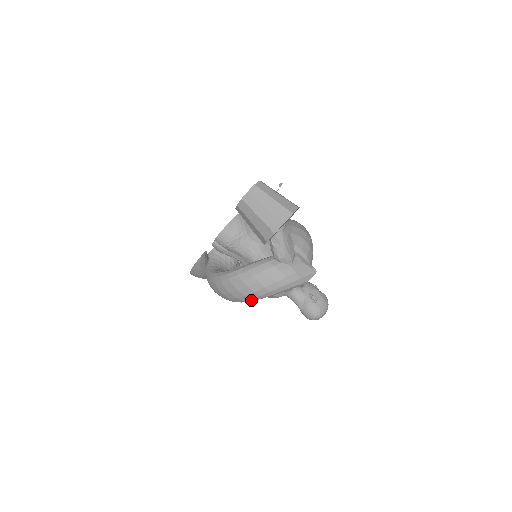
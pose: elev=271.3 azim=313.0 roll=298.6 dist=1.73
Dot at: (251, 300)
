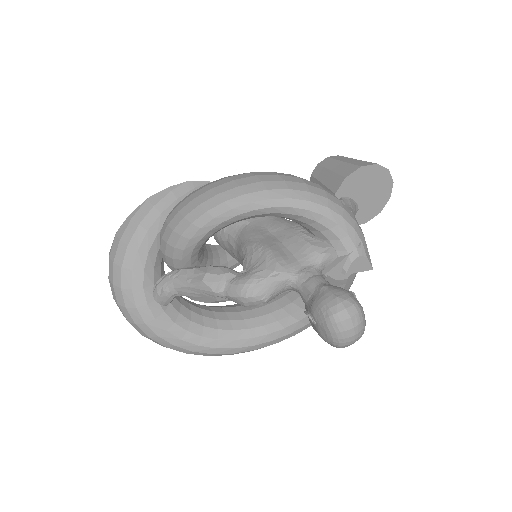
Dot at: (284, 194)
